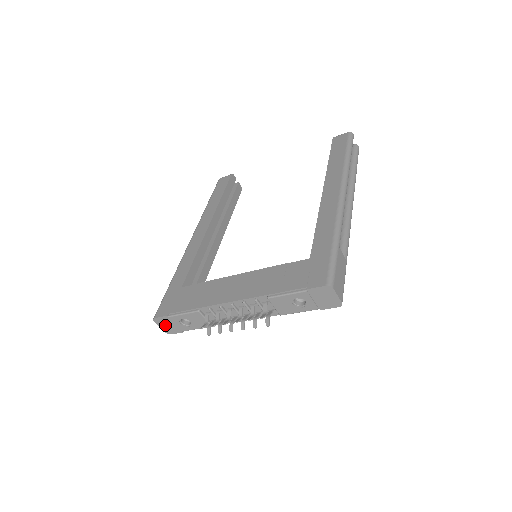
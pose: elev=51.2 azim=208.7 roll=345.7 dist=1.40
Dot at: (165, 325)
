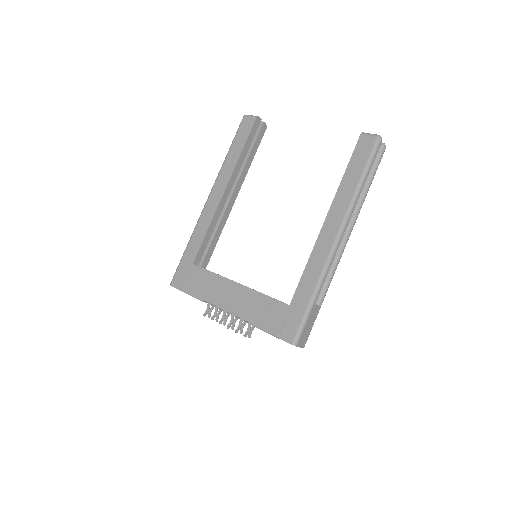
Dot at: occluded
